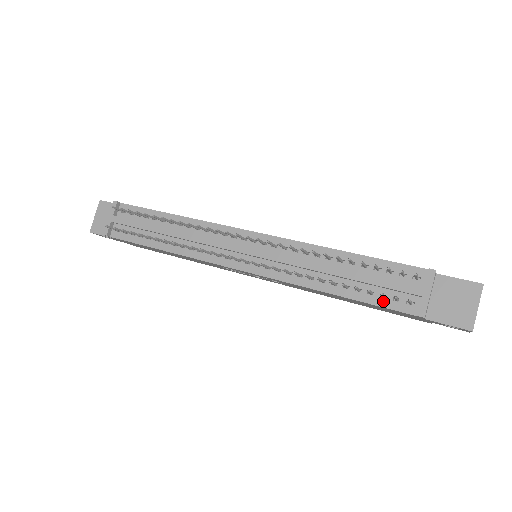
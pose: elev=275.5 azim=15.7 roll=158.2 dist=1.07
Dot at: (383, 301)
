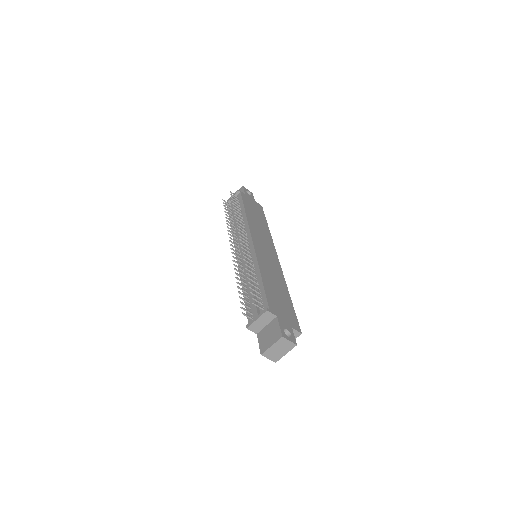
Dot at: (249, 310)
